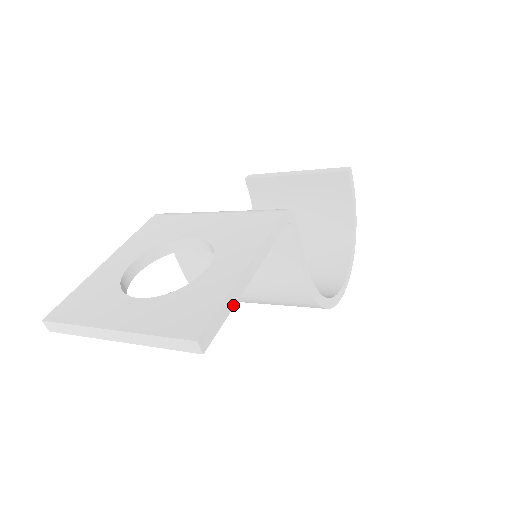
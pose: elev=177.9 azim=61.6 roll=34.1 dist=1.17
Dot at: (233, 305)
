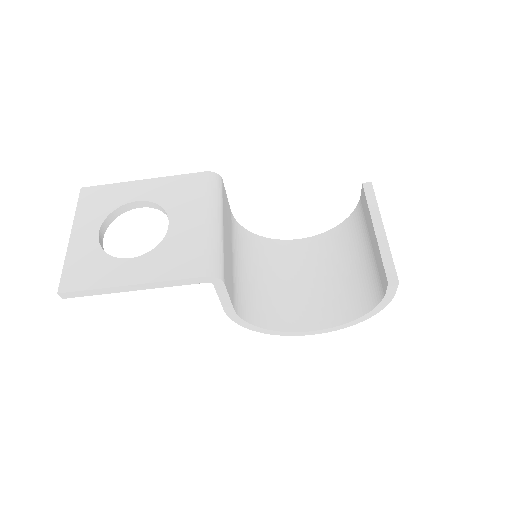
Dot at: (103, 293)
